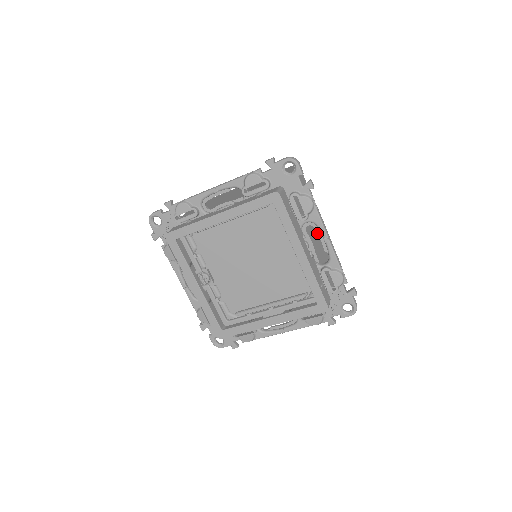
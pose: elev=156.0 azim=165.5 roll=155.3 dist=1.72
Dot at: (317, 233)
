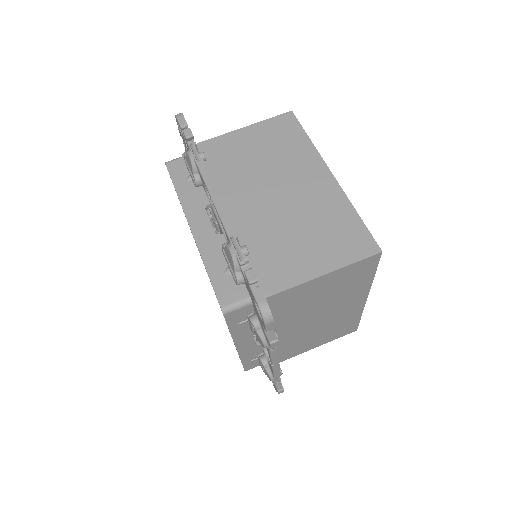
Dot at: occluded
